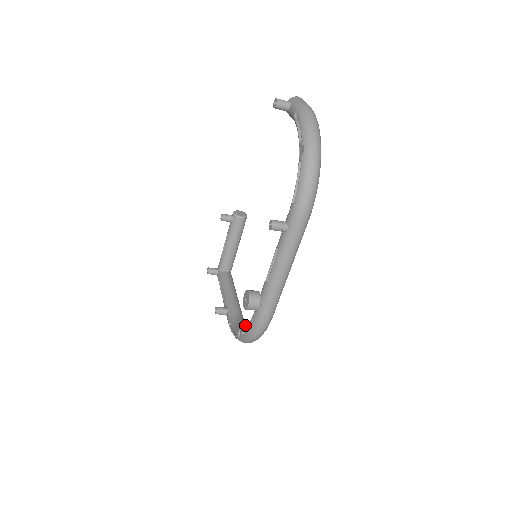
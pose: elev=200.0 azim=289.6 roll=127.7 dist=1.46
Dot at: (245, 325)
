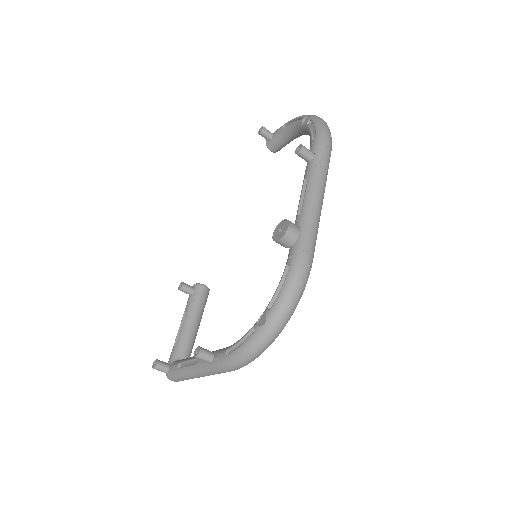
Dot at: occluded
